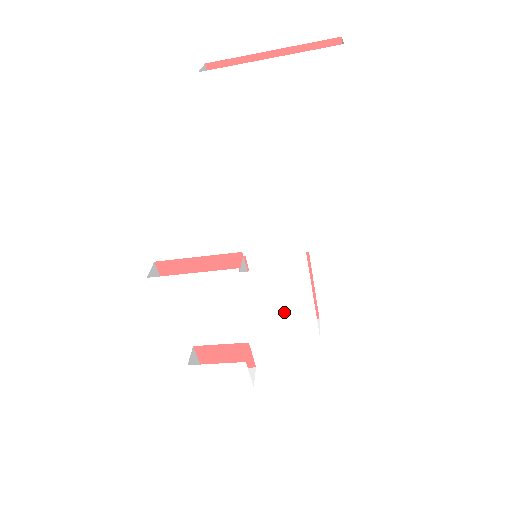
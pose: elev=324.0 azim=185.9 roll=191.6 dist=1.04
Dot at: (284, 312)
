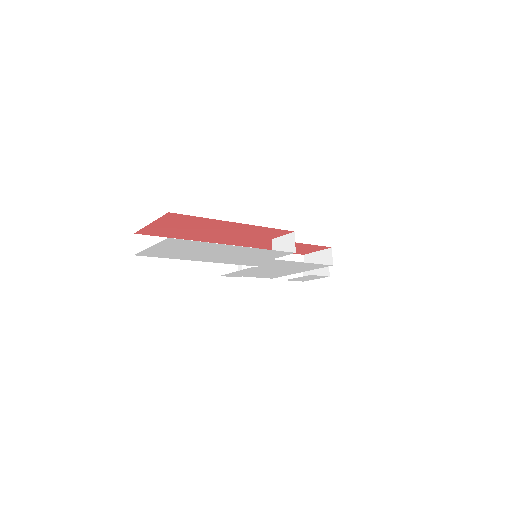
Dot at: (299, 267)
